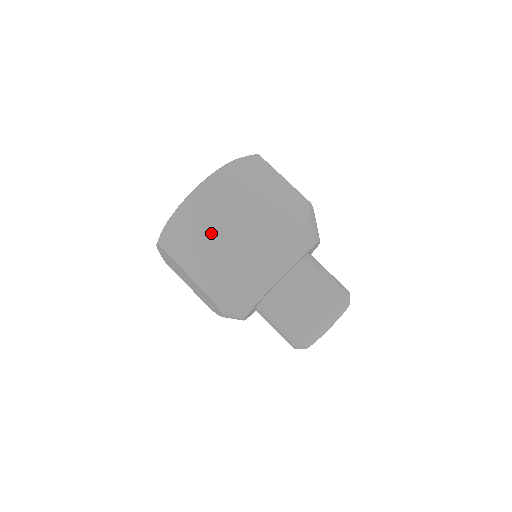
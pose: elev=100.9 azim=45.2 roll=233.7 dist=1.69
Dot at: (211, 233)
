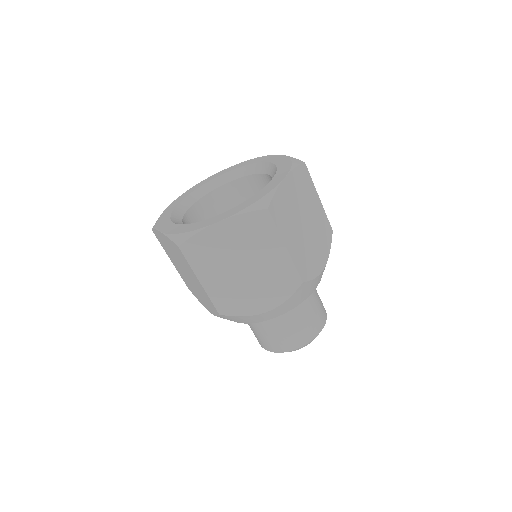
Dot at: (246, 259)
